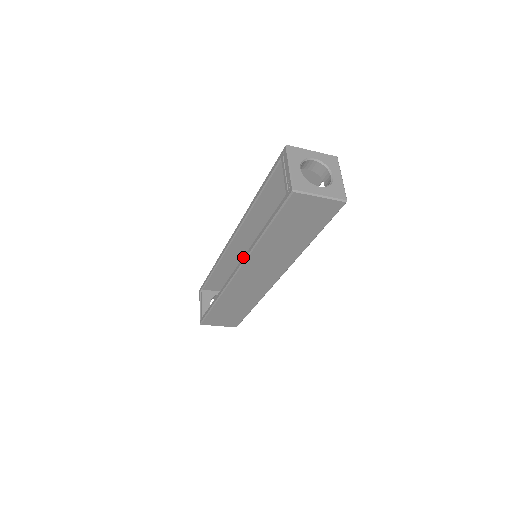
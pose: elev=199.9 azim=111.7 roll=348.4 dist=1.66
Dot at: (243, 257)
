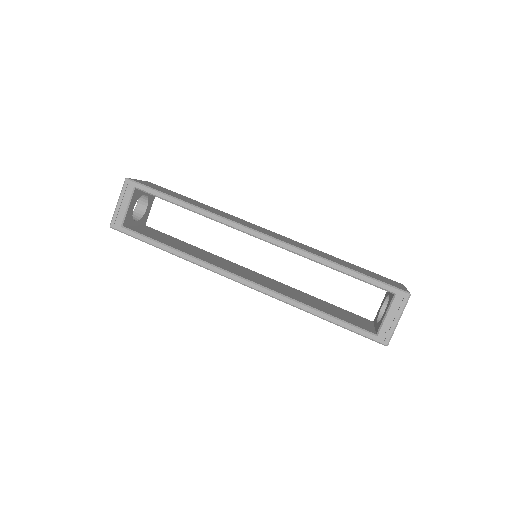
Dot at: (269, 291)
